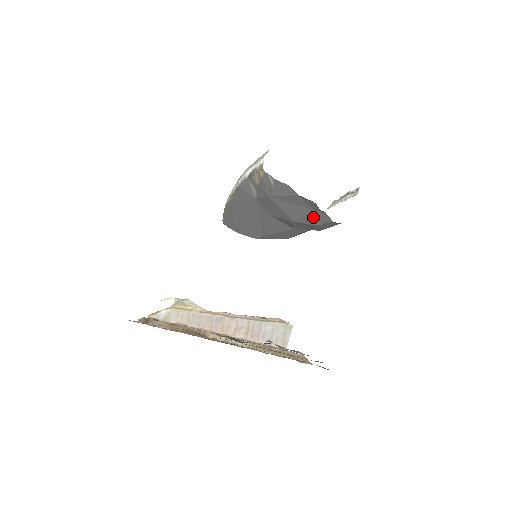
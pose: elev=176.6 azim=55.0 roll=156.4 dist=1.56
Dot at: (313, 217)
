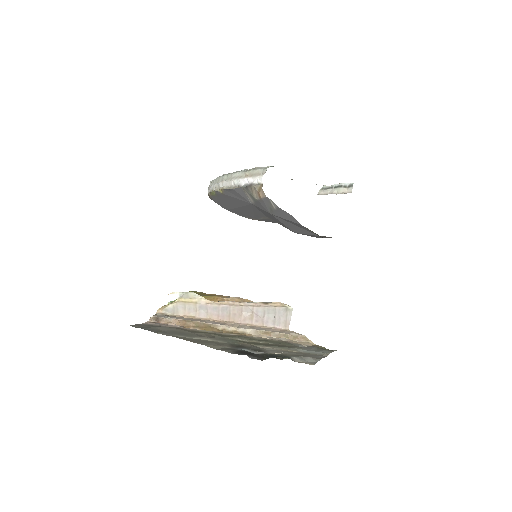
Dot at: (315, 236)
